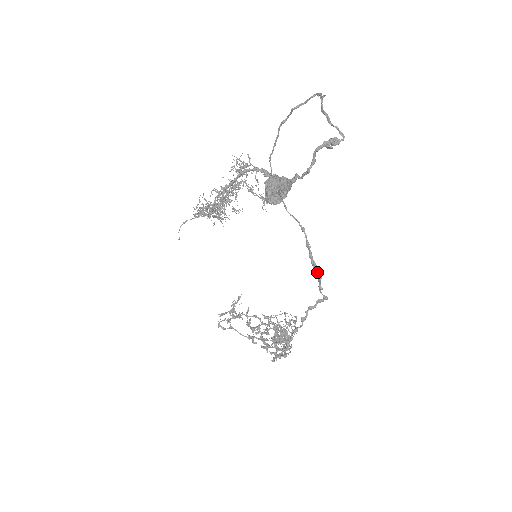
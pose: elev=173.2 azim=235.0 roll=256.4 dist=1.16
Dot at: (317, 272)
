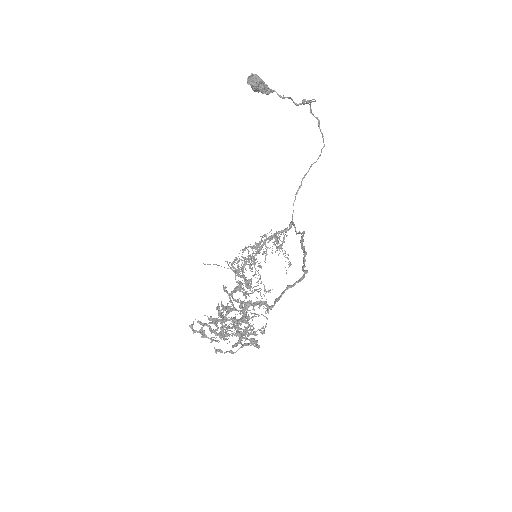
Dot at: (304, 251)
